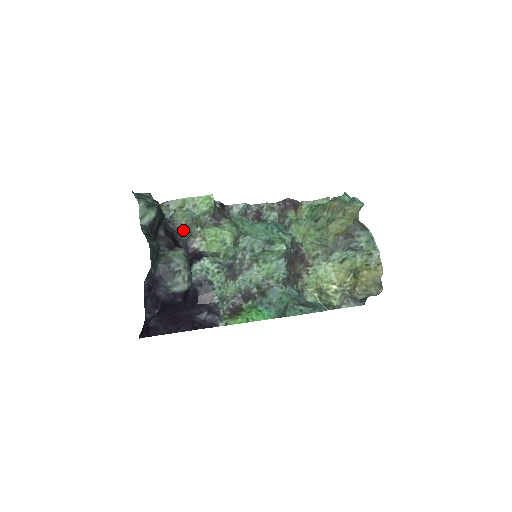
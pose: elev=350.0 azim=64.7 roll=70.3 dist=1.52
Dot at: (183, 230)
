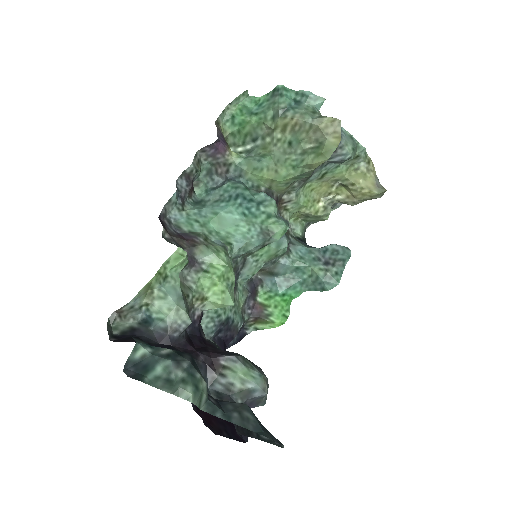
Dot at: occluded
